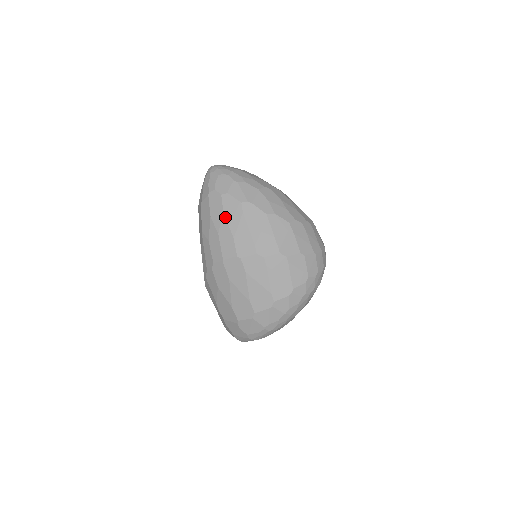
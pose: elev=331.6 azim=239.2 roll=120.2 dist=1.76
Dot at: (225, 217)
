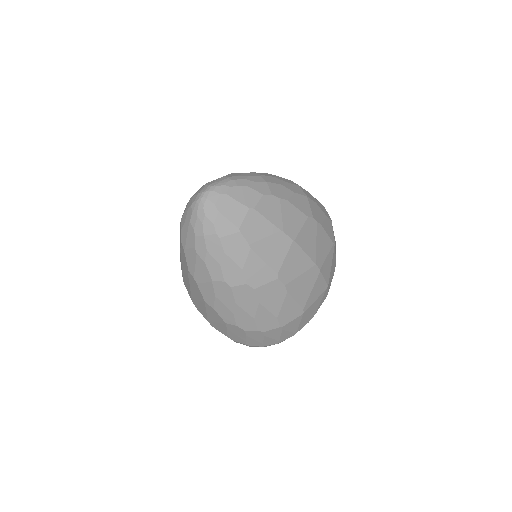
Dot at: occluded
